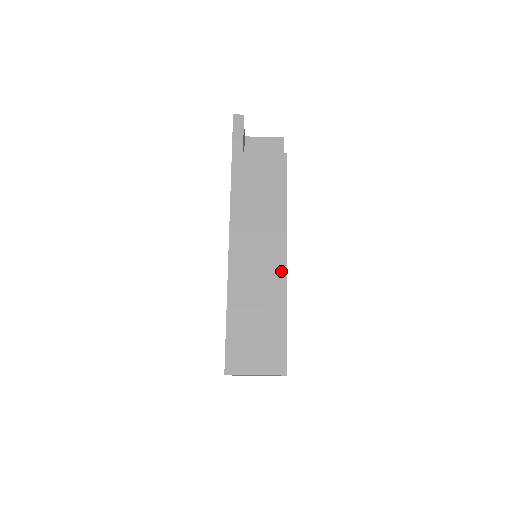
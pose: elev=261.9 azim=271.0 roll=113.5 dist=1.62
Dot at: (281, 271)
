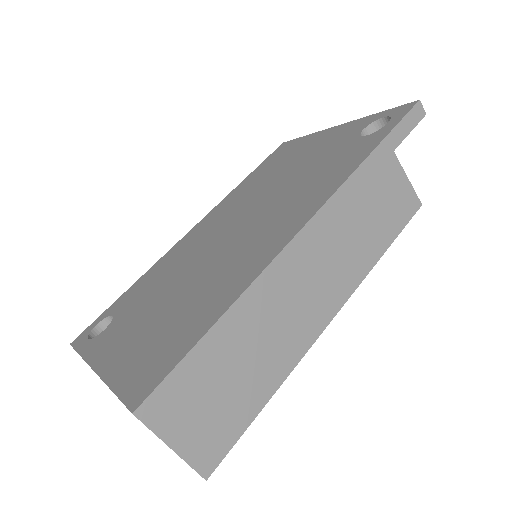
Dot at: (312, 333)
